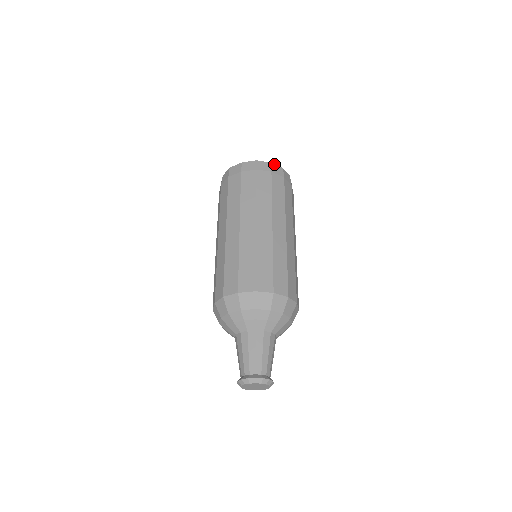
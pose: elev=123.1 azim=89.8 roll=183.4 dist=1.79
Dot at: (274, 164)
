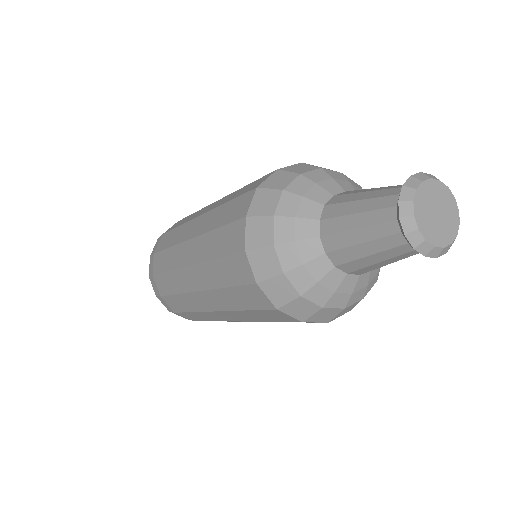
Dot at: occluded
